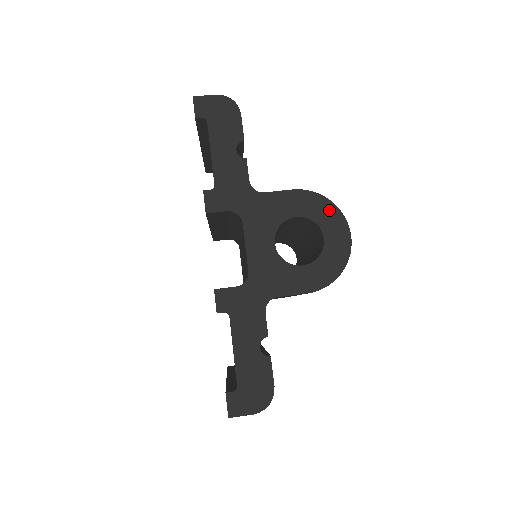
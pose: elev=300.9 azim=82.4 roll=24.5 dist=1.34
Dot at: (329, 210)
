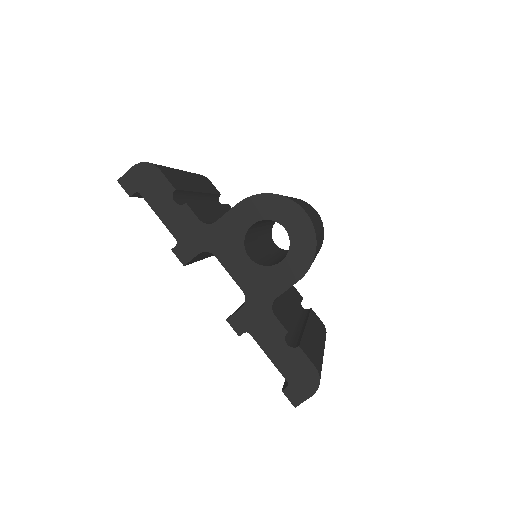
Dot at: (275, 202)
